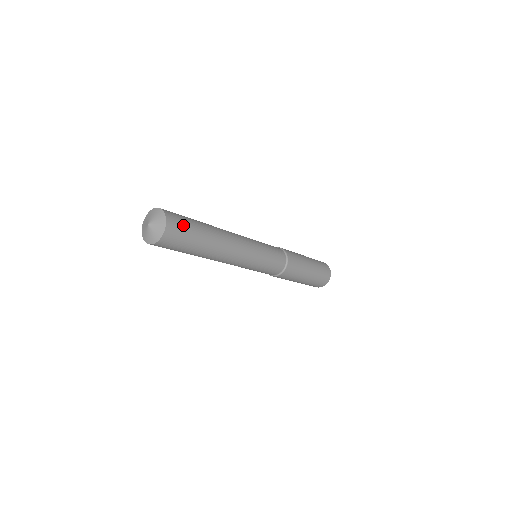
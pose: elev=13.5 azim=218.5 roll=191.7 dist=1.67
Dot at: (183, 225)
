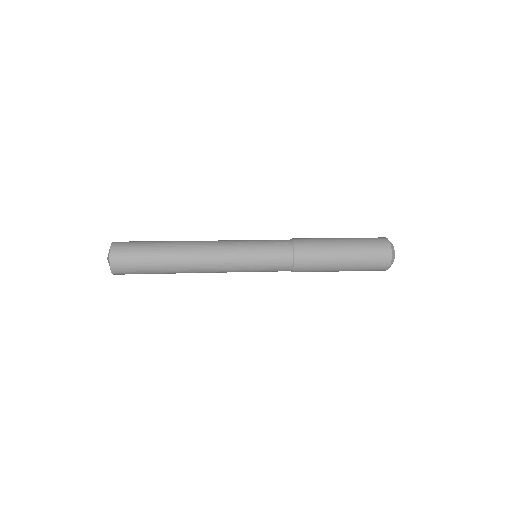
Dot at: (131, 266)
